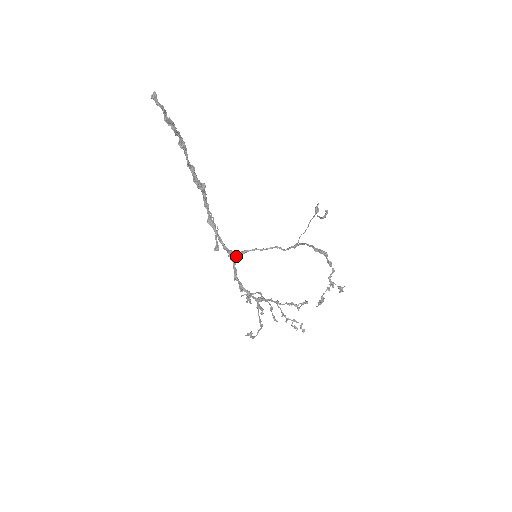
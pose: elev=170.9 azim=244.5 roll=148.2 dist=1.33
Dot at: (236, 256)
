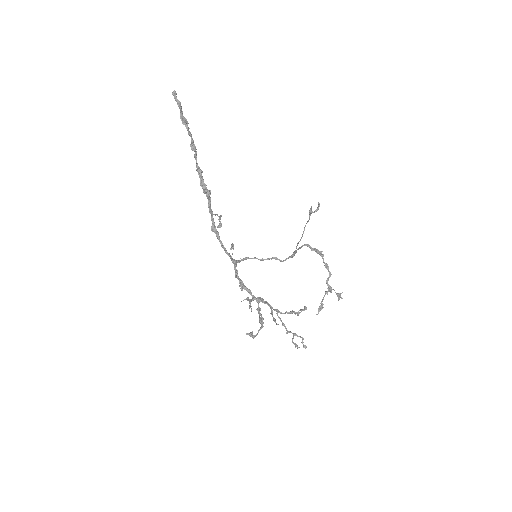
Dot at: (237, 260)
